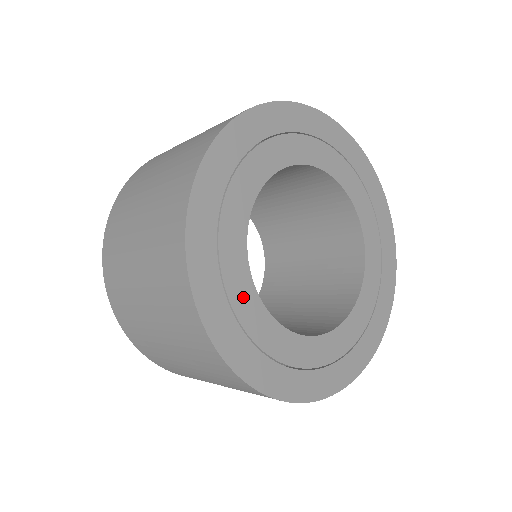
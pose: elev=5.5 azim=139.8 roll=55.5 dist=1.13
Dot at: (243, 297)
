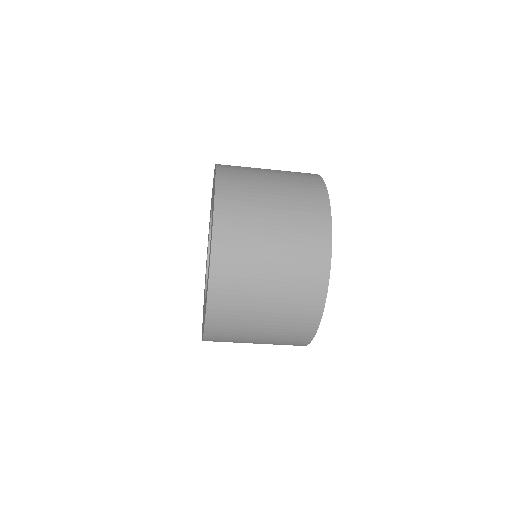
Dot at: occluded
